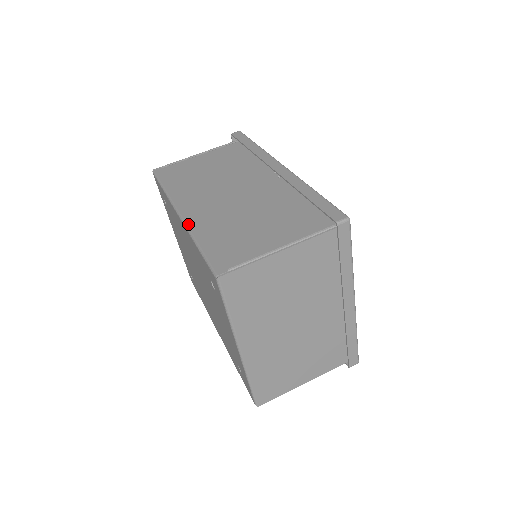
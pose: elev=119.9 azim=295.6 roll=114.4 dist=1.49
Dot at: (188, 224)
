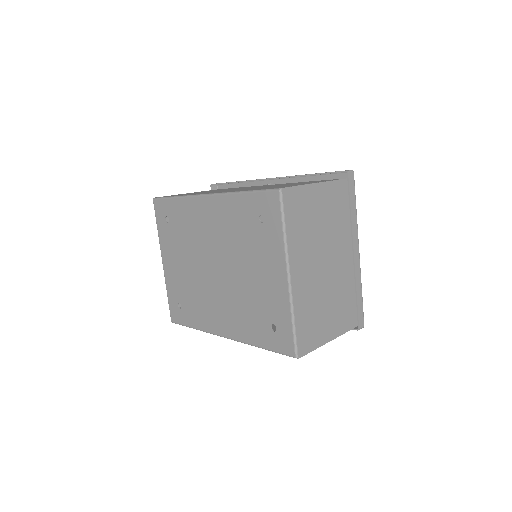
Dot at: (223, 192)
